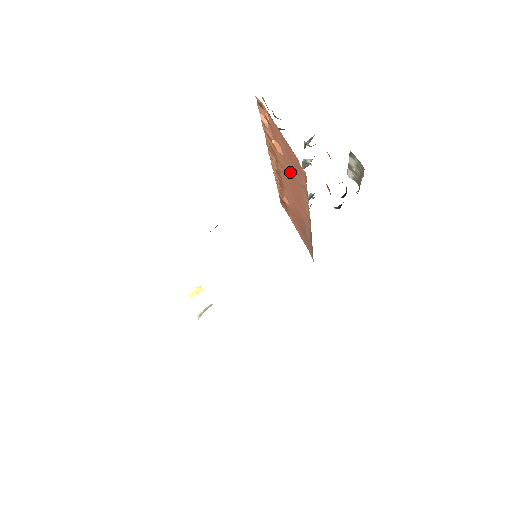
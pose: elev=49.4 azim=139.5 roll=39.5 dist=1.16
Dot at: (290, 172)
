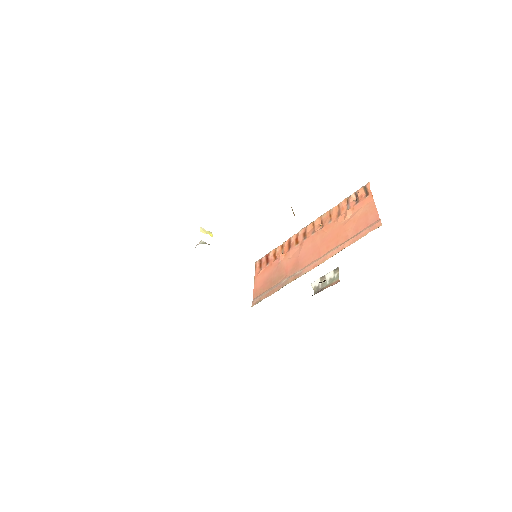
Dot at: (342, 229)
